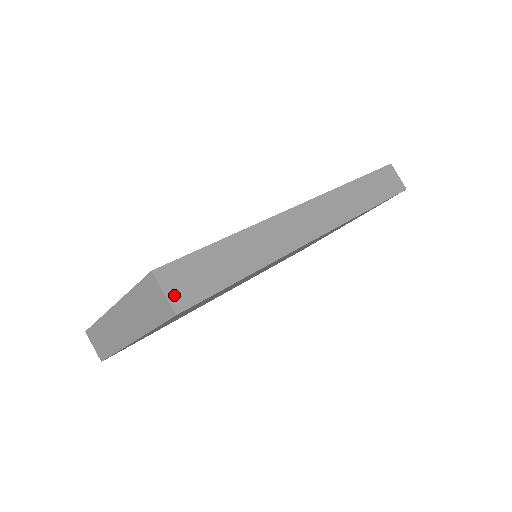
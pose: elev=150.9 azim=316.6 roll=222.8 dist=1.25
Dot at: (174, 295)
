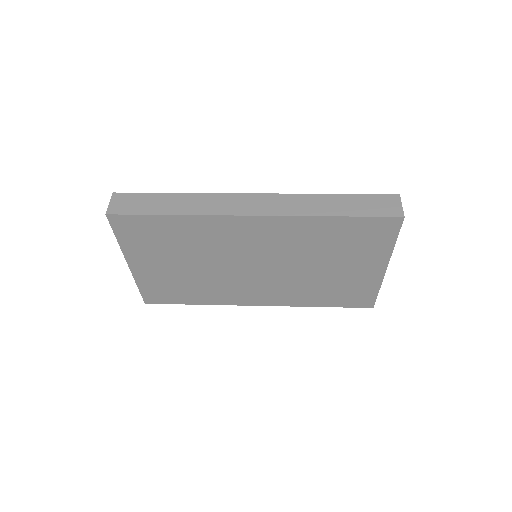
Dot at: (113, 206)
